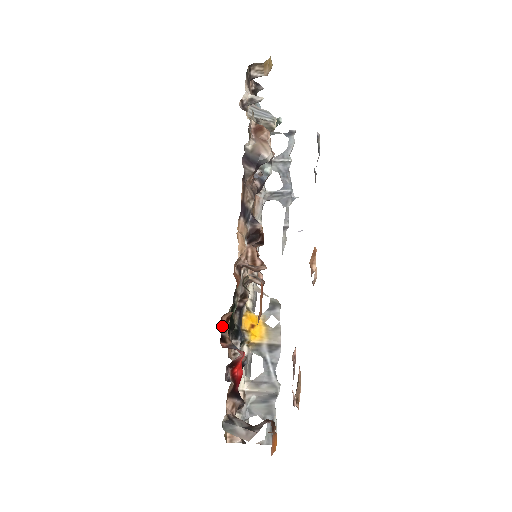
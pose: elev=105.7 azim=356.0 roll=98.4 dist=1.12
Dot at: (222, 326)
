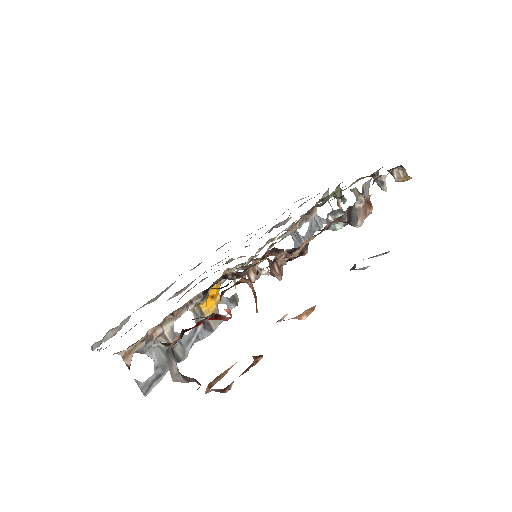
Dot at: (235, 283)
